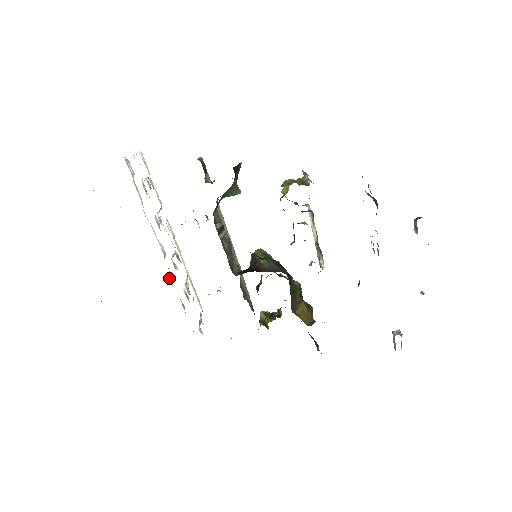
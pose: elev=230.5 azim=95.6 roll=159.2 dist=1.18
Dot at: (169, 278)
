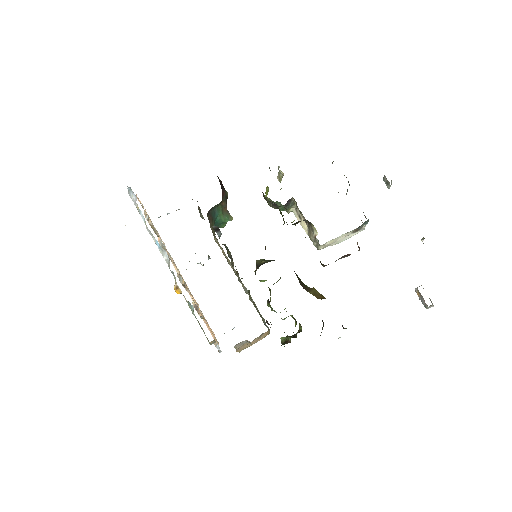
Dot at: (175, 283)
